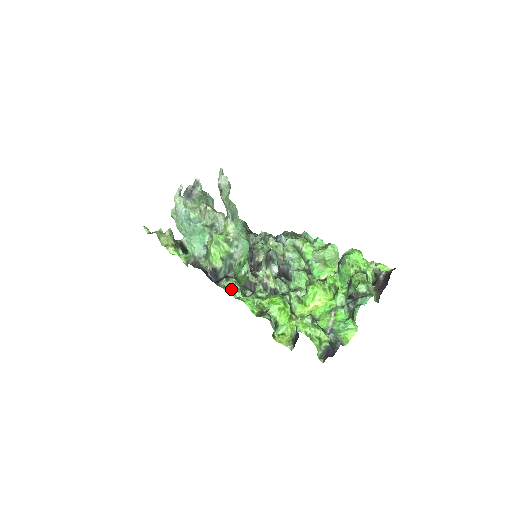
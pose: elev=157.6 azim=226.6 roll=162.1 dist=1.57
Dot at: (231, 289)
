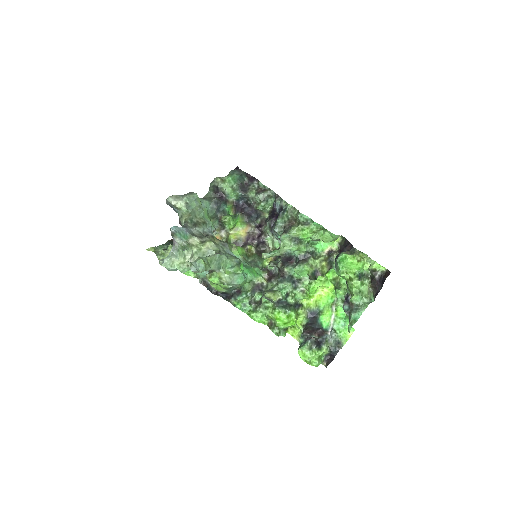
Dot at: (241, 306)
